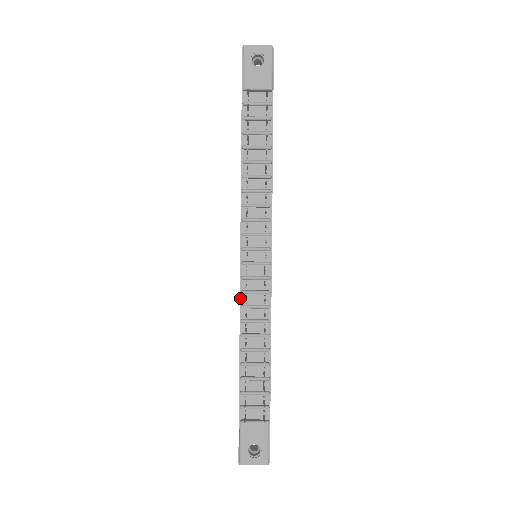
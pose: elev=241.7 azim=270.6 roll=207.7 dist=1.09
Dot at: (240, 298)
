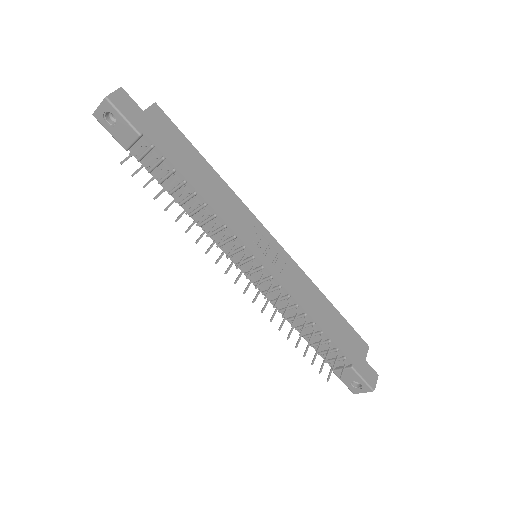
Dot at: occluded
